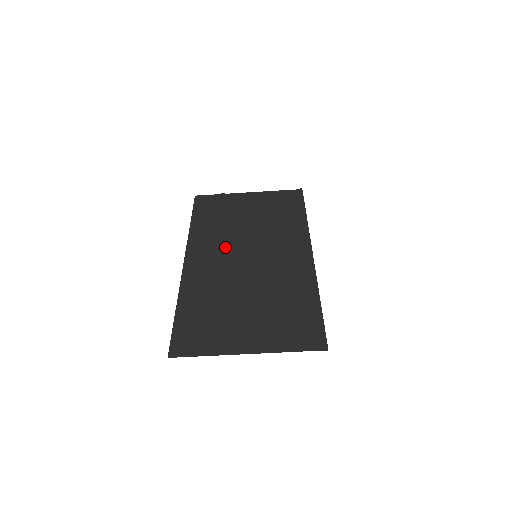
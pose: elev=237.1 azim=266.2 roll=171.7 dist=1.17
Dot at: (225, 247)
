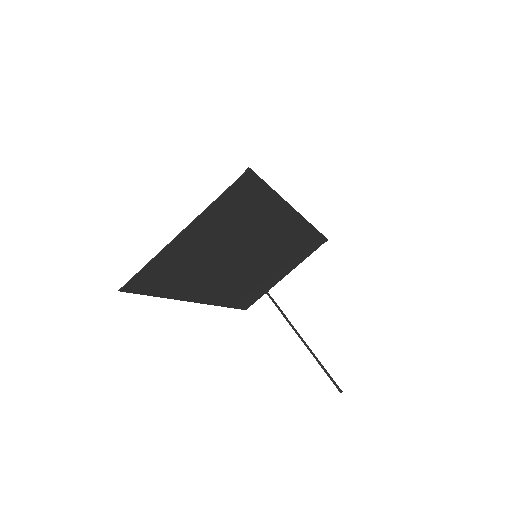
Dot at: (236, 277)
